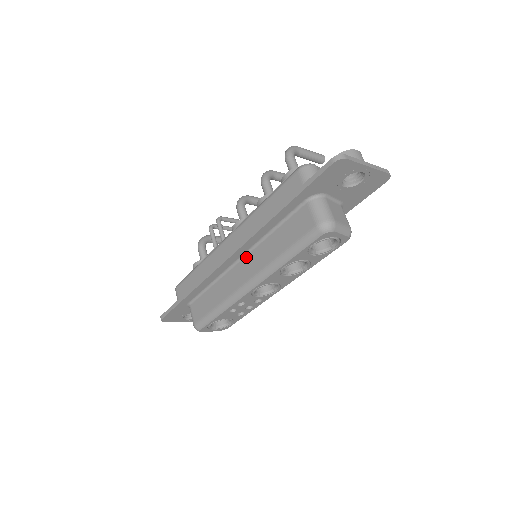
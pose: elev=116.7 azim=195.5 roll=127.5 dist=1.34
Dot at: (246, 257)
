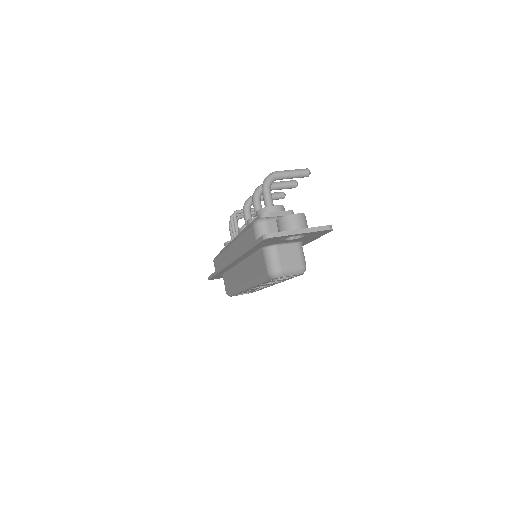
Dot at: (241, 265)
